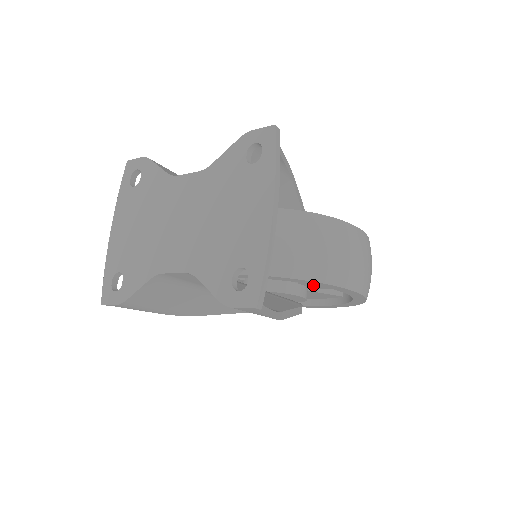
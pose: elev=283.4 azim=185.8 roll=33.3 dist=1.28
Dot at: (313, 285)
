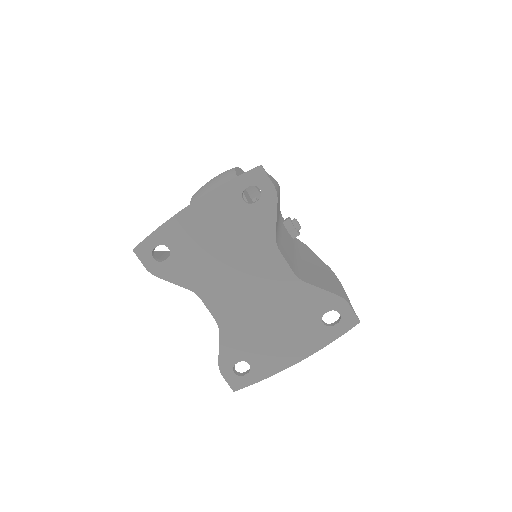
Dot at: occluded
